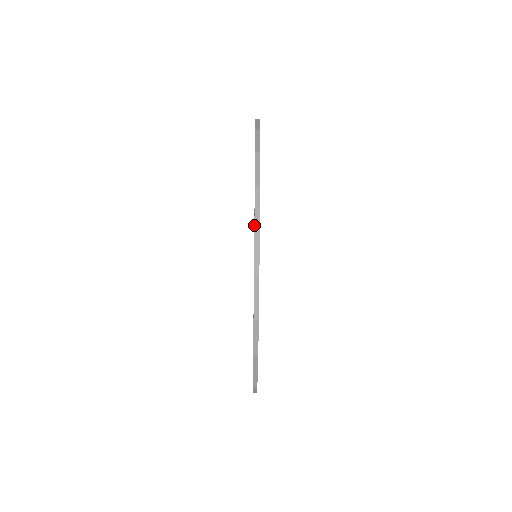
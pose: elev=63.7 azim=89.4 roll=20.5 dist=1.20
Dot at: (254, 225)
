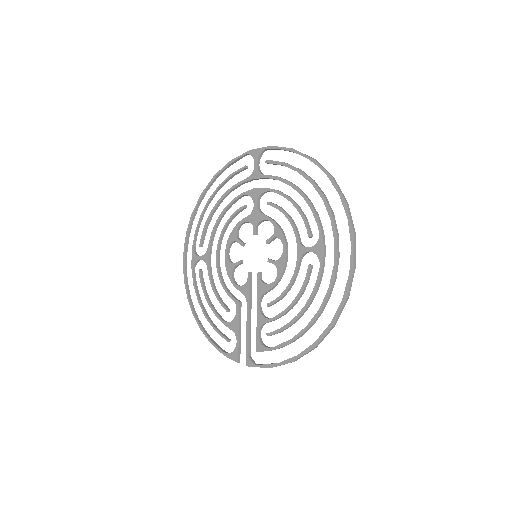
Dot at: (335, 323)
